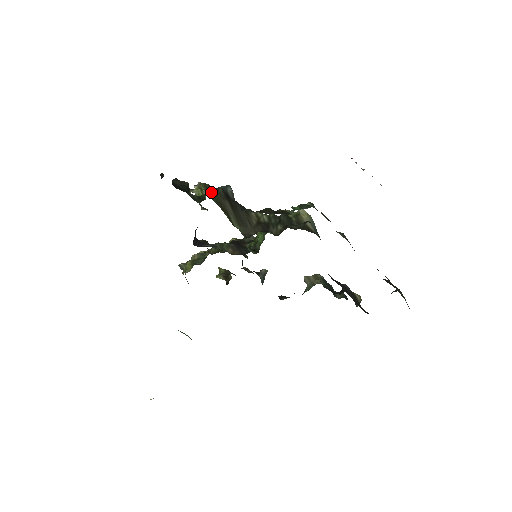
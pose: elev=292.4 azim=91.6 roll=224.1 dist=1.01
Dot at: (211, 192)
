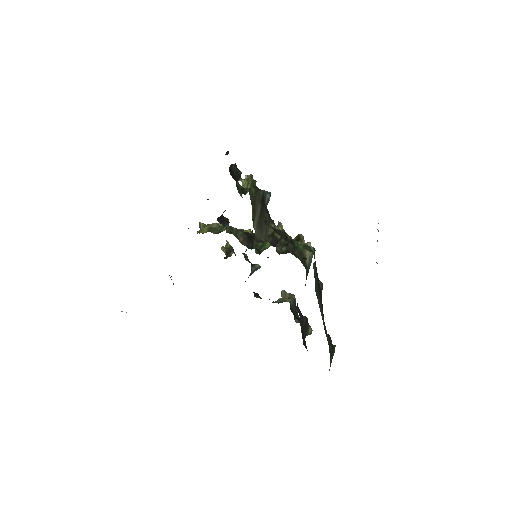
Dot at: (253, 191)
